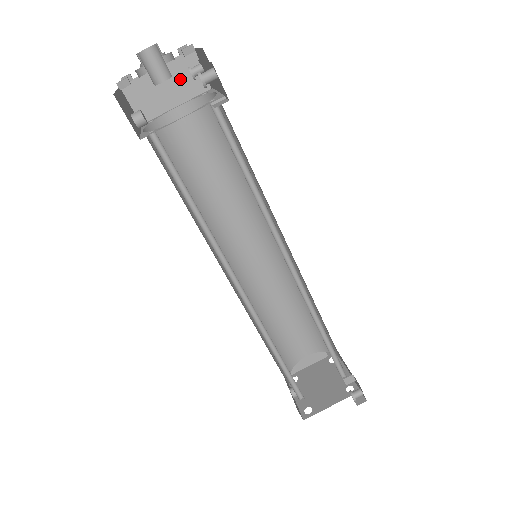
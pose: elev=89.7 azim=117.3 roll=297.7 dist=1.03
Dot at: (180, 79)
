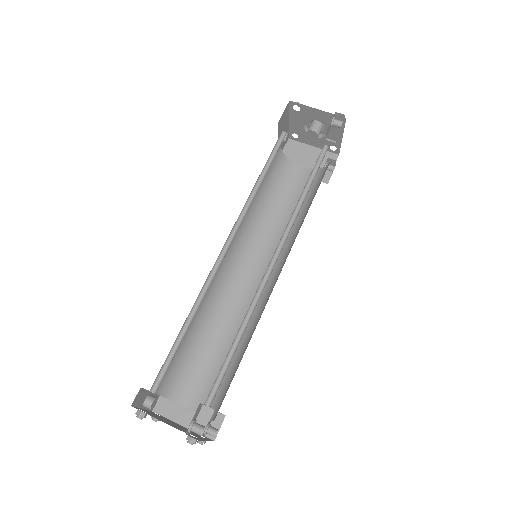
Dot at: occluded
